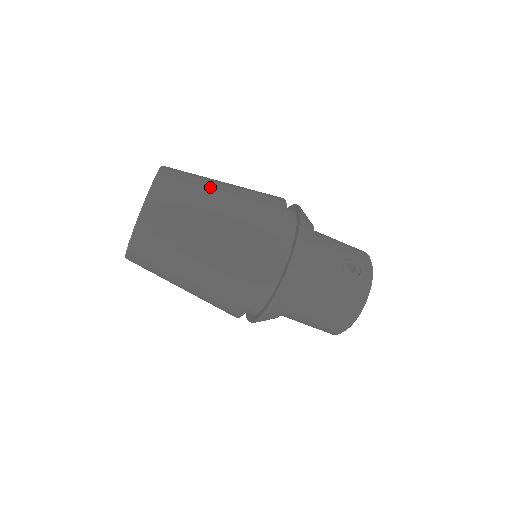
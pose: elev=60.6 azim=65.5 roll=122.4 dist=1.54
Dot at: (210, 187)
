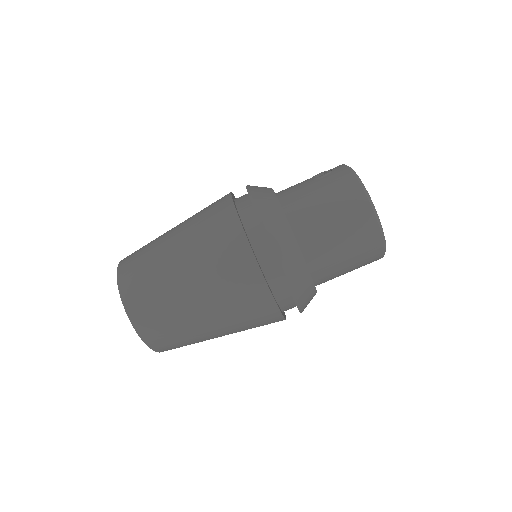
Dot at: occluded
